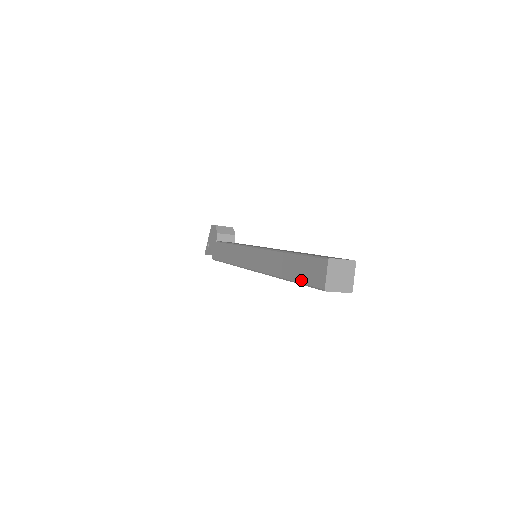
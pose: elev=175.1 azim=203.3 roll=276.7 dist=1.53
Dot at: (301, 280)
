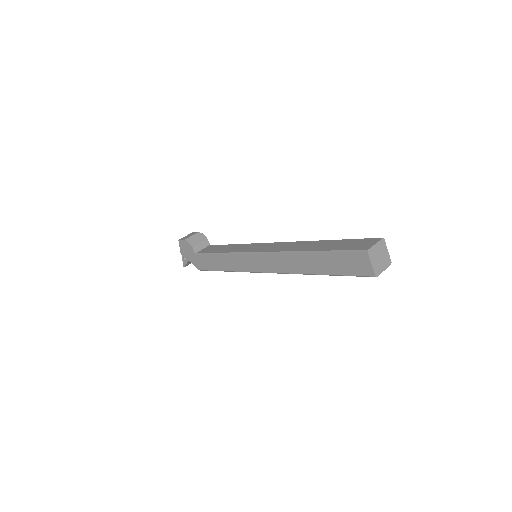
Dot at: (340, 273)
